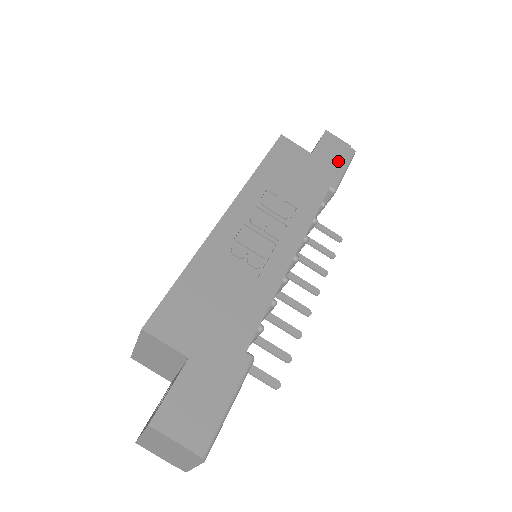
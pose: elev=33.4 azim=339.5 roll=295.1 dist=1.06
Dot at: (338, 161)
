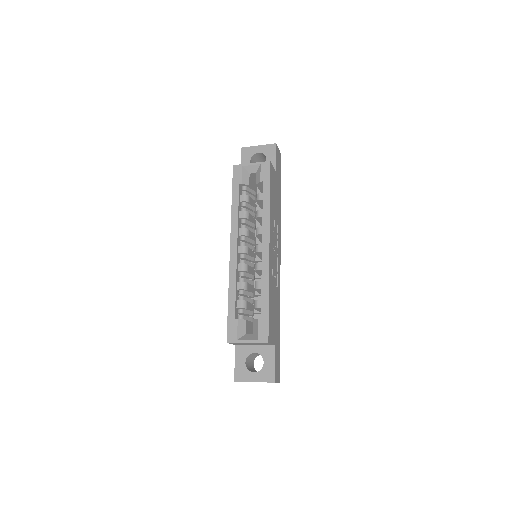
Dot at: (280, 172)
